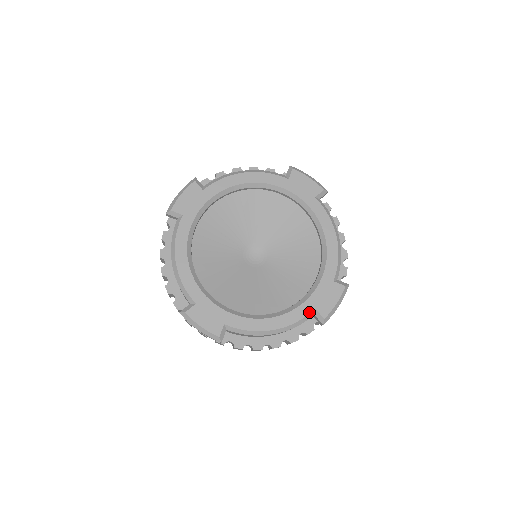
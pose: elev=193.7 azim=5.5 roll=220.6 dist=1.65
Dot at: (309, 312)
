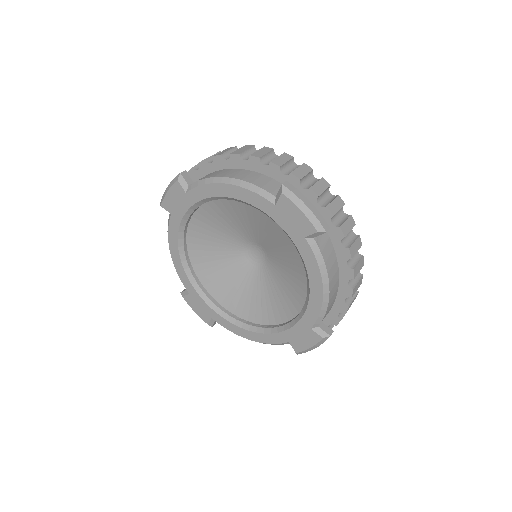
Dot at: (282, 342)
